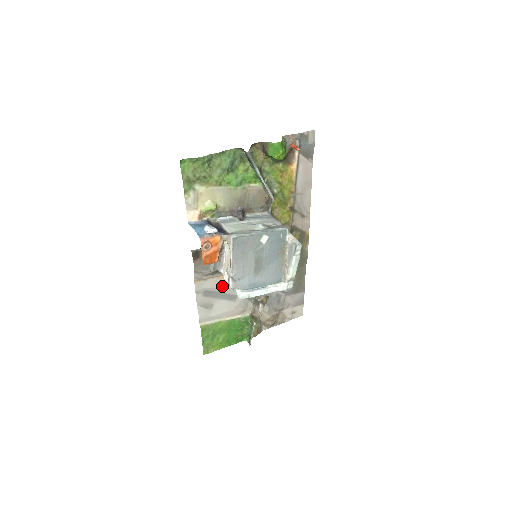
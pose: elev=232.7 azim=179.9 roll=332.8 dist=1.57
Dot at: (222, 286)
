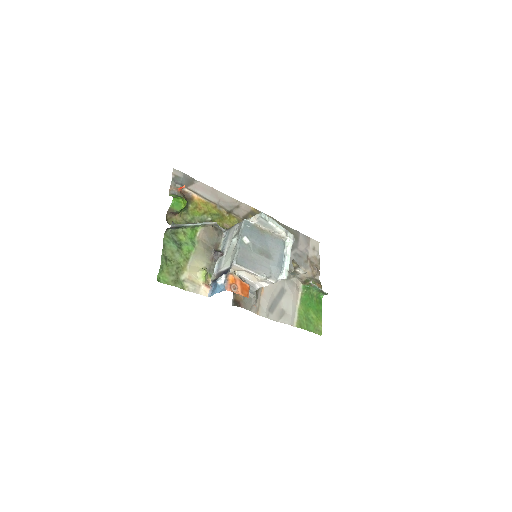
Dot at: (270, 295)
